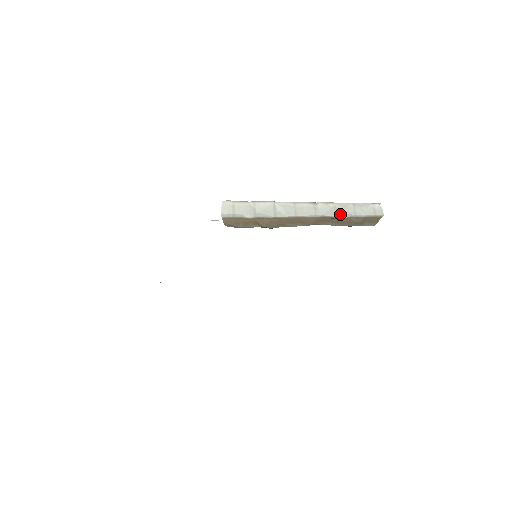
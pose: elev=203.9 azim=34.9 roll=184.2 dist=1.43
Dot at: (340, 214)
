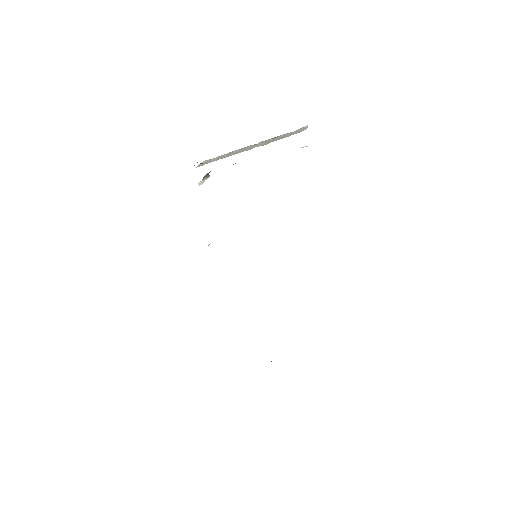
Dot at: (266, 144)
